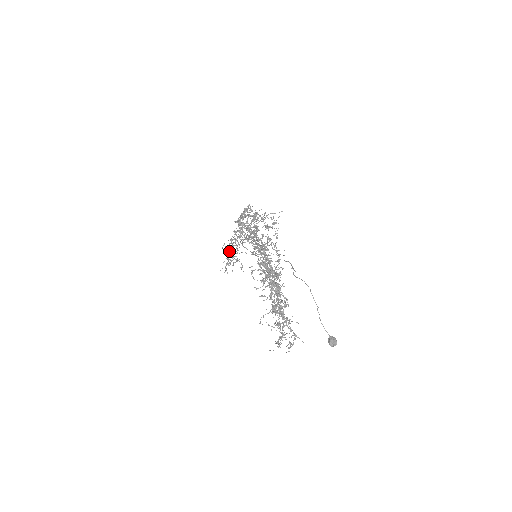
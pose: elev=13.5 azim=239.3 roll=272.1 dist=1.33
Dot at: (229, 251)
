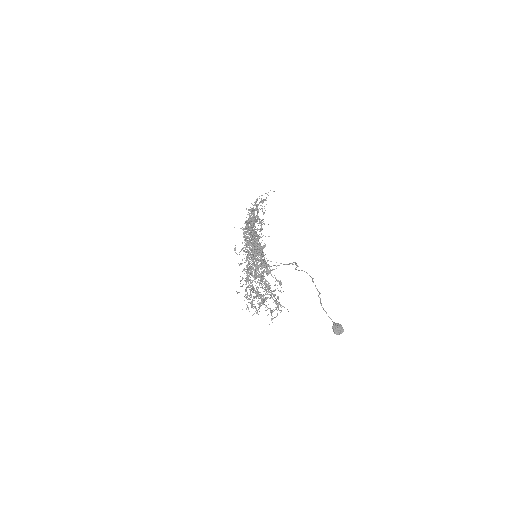
Dot at: (246, 282)
